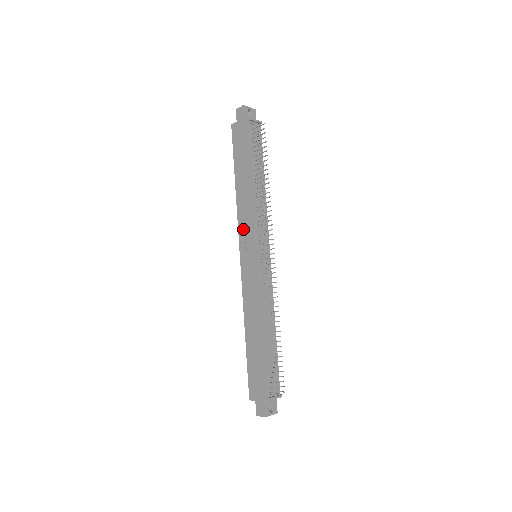
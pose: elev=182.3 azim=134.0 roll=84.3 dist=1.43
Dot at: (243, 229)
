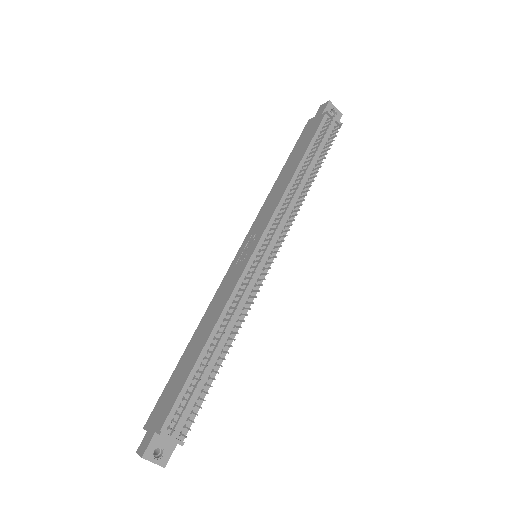
Dot at: (258, 220)
